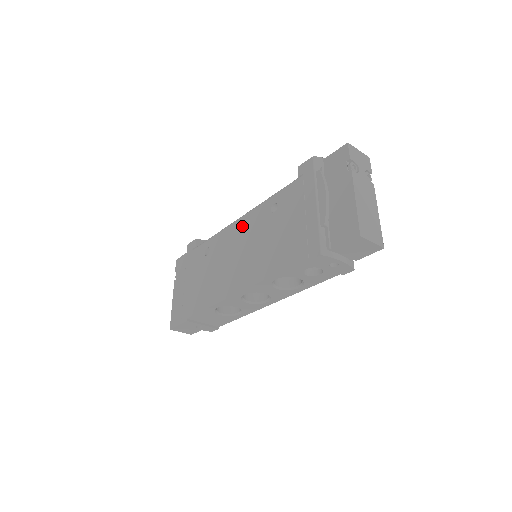
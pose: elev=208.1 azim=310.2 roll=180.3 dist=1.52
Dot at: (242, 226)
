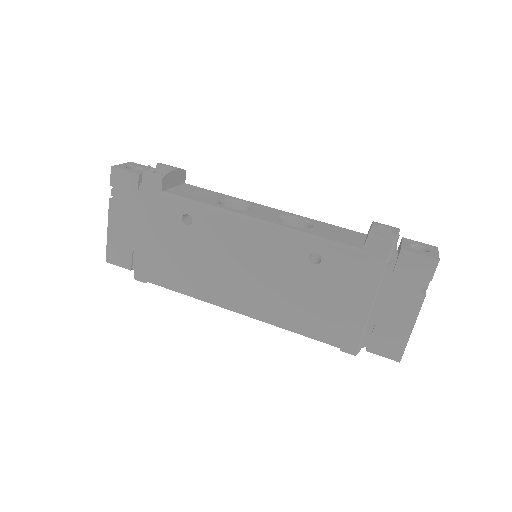
Dot at: (258, 238)
